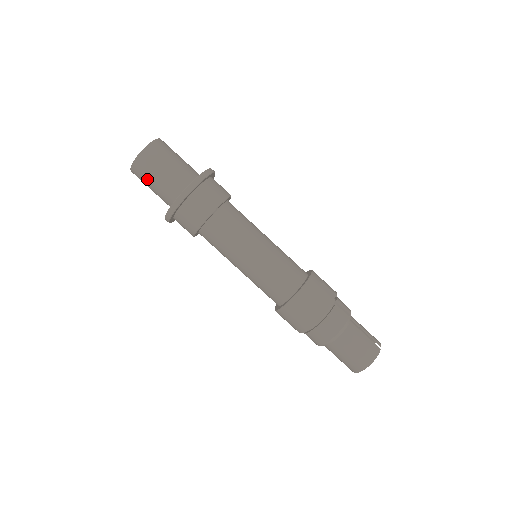
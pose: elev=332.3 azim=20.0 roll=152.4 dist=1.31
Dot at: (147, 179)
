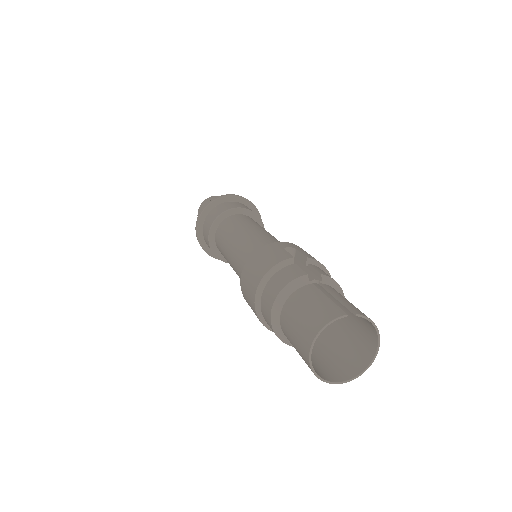
Dot at: occluded
